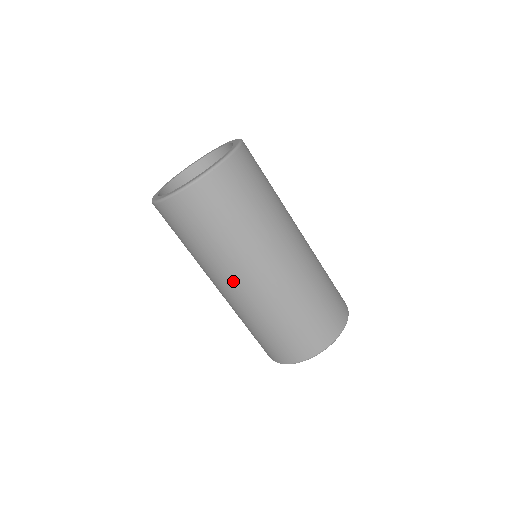
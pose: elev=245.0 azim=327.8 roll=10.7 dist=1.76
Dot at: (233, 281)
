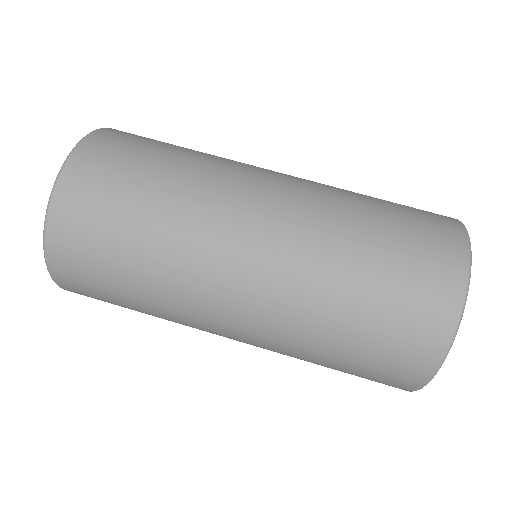
Dot at: (216, 324)
